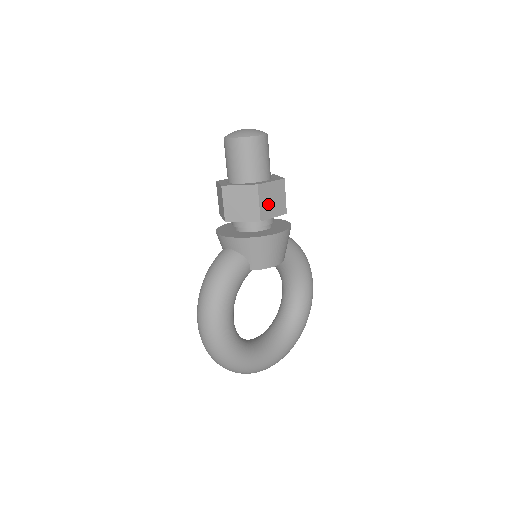
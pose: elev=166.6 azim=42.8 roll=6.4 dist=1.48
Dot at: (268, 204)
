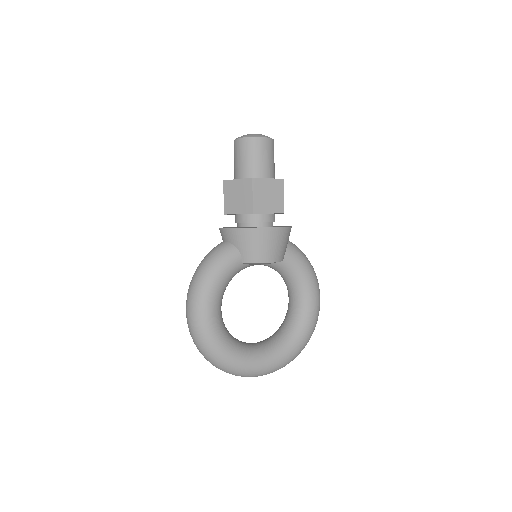
Dot at: (263, 199)
